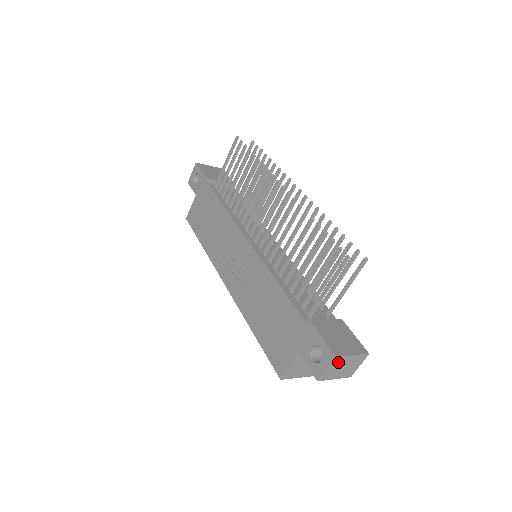
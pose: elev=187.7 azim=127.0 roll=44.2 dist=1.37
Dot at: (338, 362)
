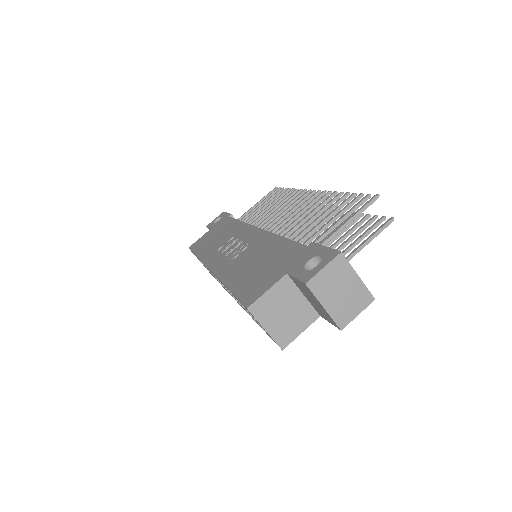
Dot at: (339, 270)
